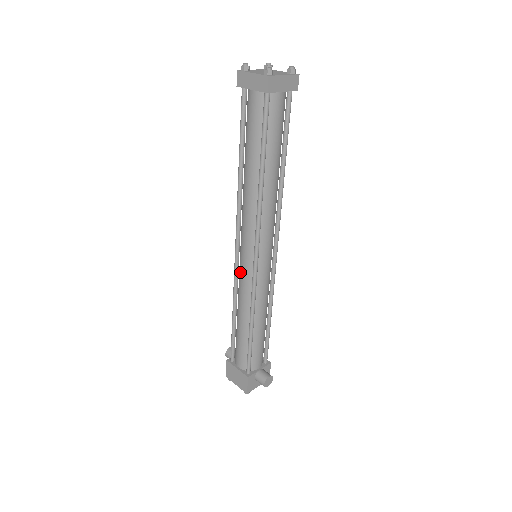
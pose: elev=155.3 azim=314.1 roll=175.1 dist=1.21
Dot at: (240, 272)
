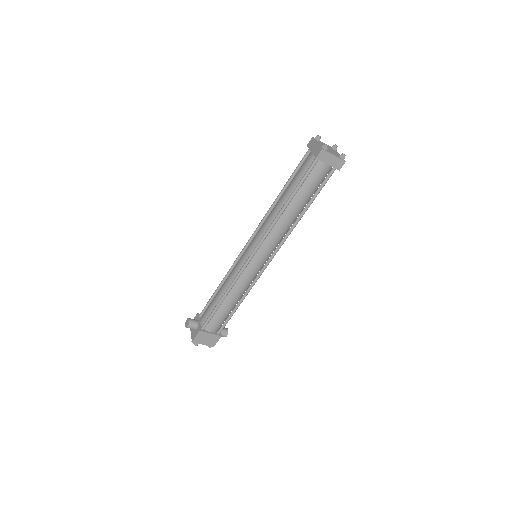
Dot at: (248, 270)
